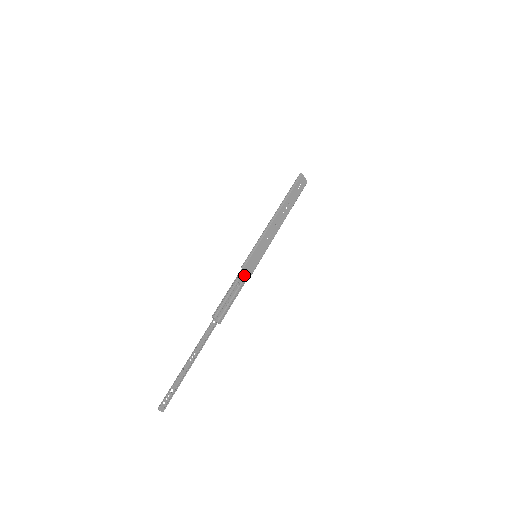
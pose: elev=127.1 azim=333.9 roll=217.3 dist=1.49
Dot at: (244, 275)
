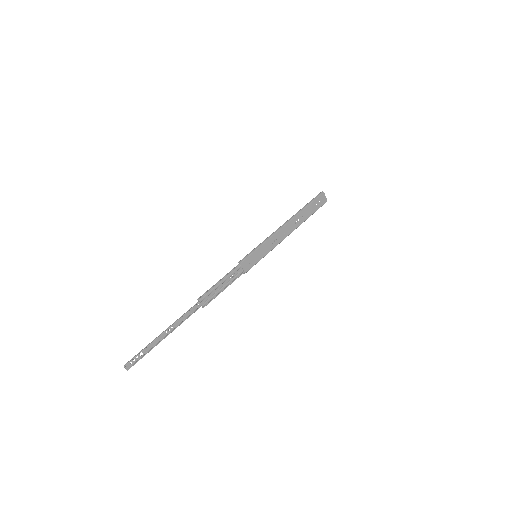
Dot at: (239, 270)
